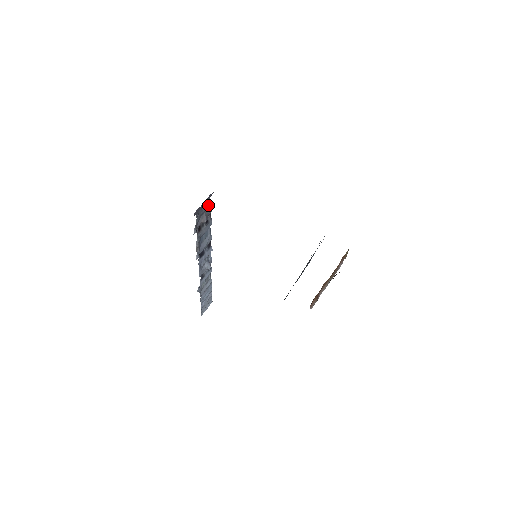
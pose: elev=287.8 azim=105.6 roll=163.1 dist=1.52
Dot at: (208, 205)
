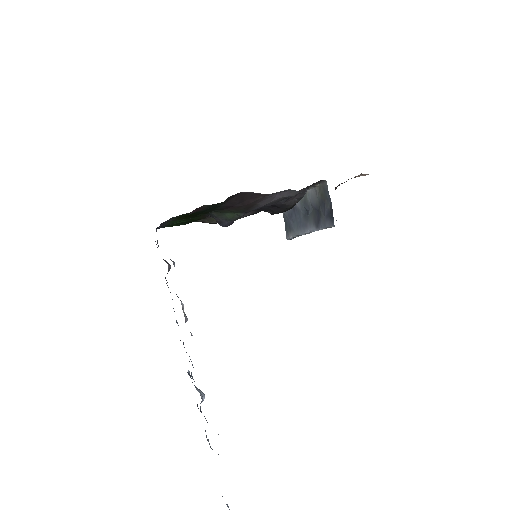
Dot at: occluded
